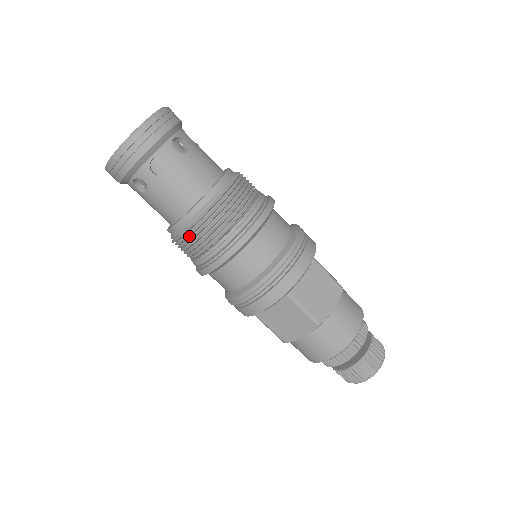
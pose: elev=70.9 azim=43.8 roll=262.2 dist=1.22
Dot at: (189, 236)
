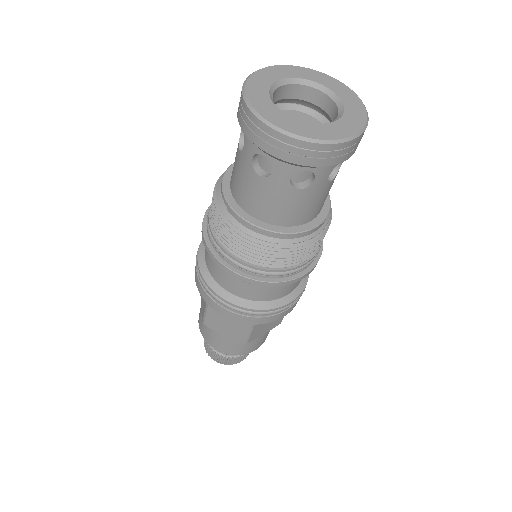
Dot at: (246, 241)
